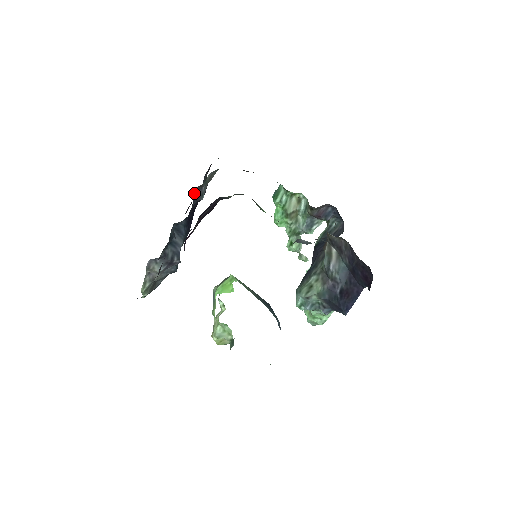
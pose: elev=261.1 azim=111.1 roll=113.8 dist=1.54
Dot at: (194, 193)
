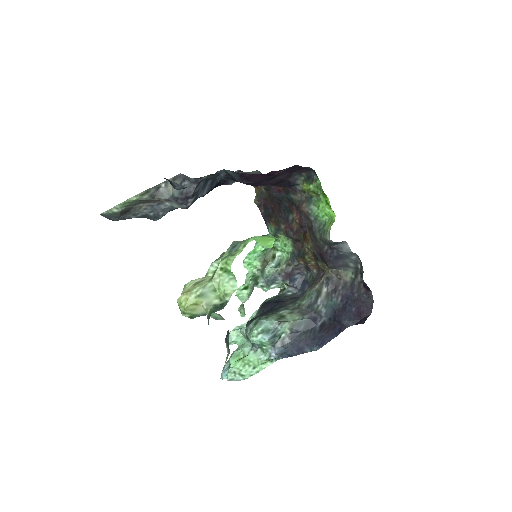
Dot at: occluded
